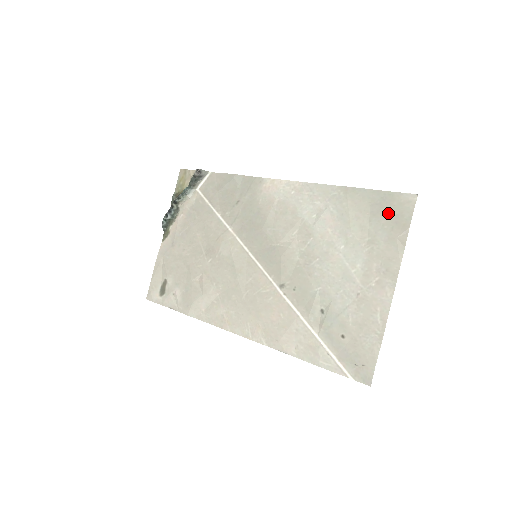
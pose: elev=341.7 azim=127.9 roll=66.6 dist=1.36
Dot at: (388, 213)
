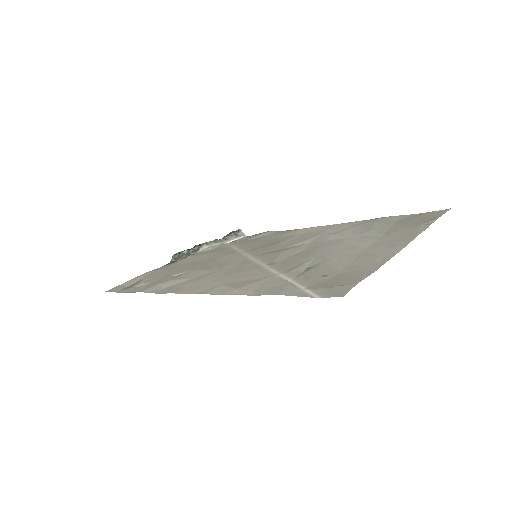
Dot at: (416, 219)
